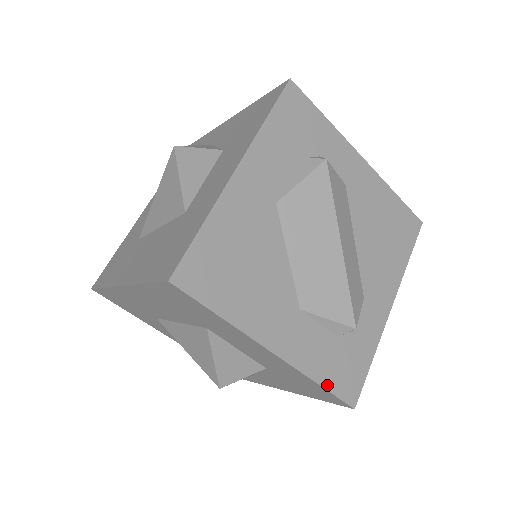
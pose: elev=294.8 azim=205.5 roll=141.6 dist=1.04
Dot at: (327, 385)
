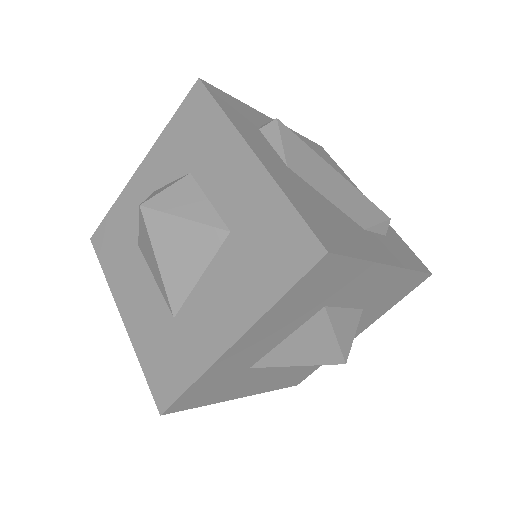
Dot at: (416, 268)
